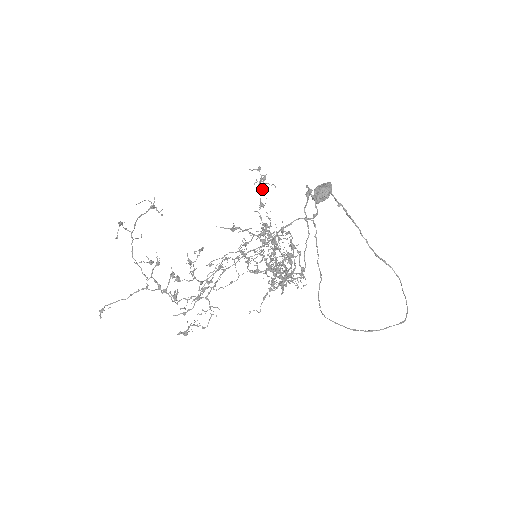
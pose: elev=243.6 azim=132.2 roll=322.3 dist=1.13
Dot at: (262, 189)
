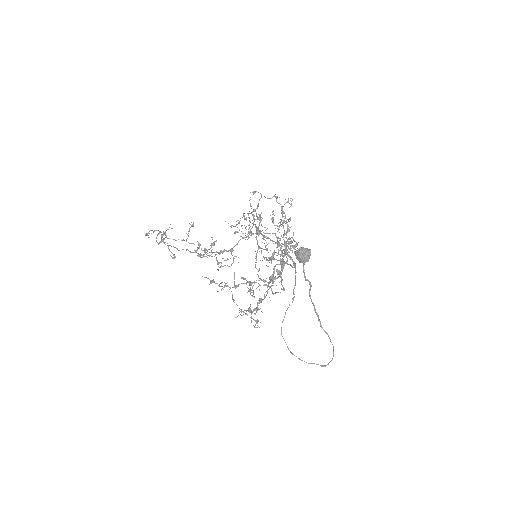
Dot at: (260, 220)
